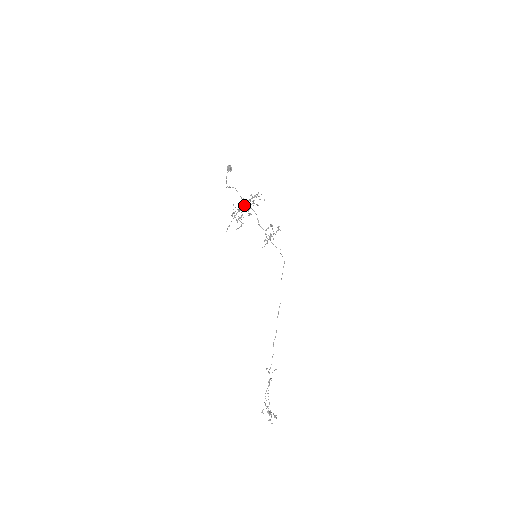
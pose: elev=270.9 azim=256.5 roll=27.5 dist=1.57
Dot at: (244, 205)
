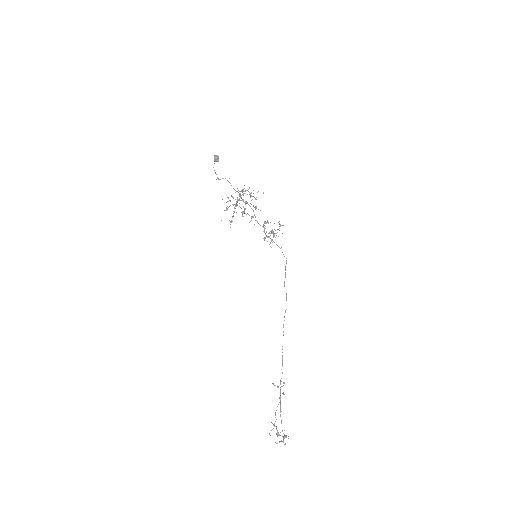
Dot at: occluded
